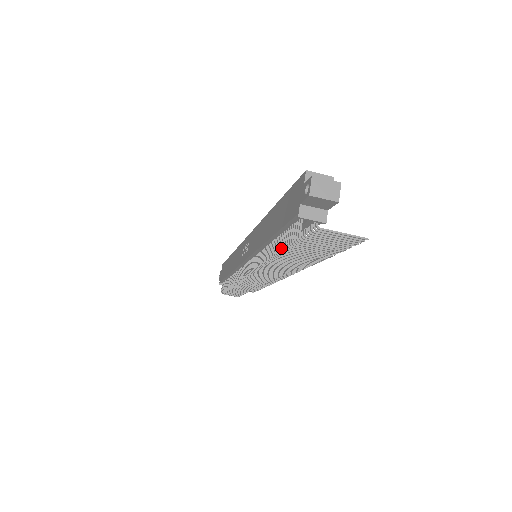
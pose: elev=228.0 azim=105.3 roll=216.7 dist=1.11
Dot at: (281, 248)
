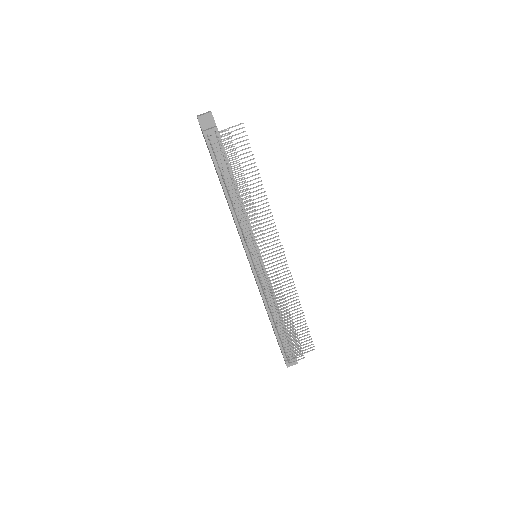
Dot at: (219, 168)
